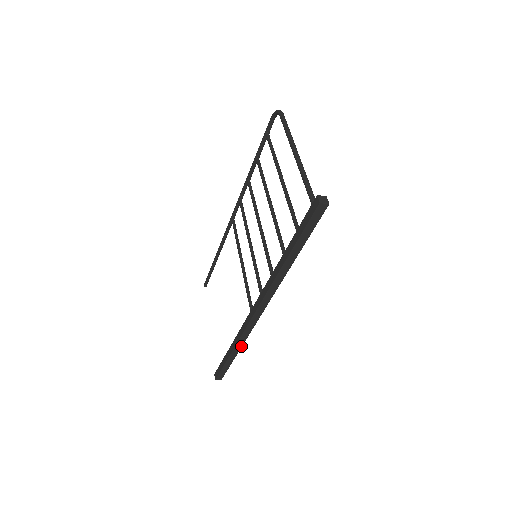
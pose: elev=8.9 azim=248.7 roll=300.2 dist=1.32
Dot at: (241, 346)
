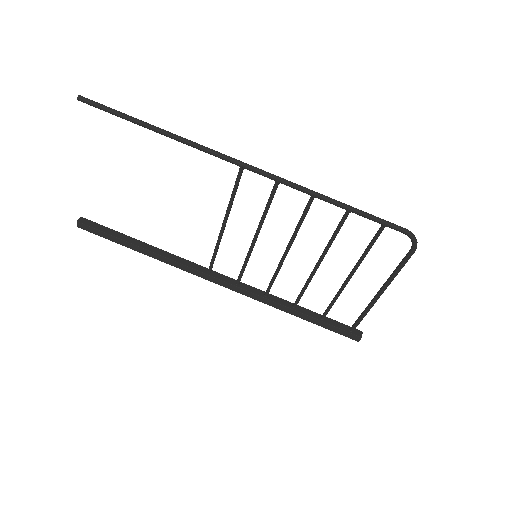
Dot at: occluded
